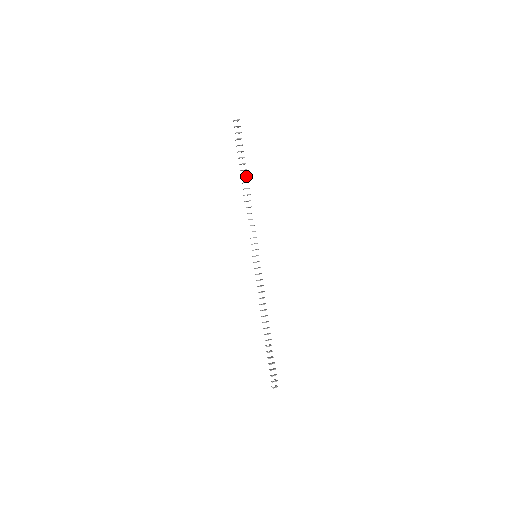
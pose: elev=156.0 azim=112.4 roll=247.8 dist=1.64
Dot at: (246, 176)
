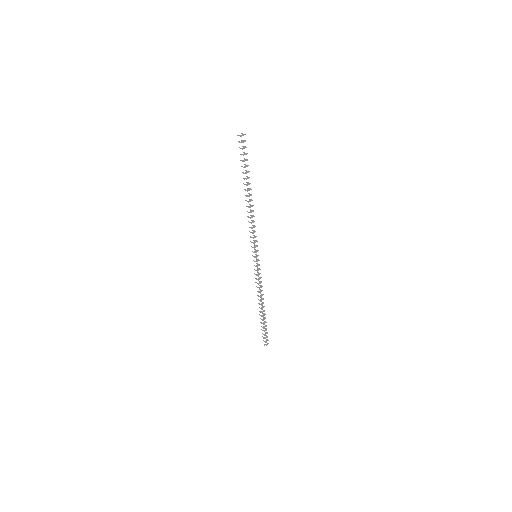
Dot at: (250, 189)
